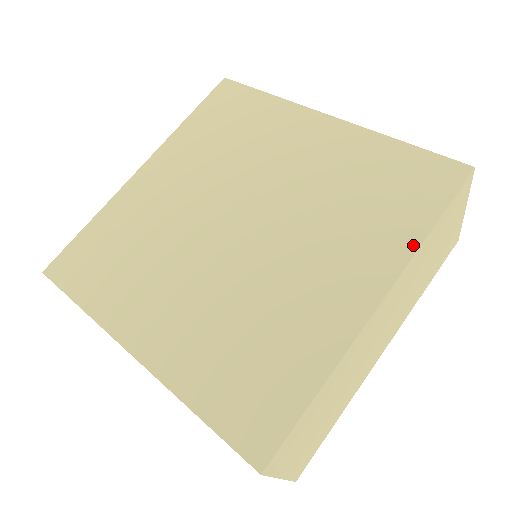
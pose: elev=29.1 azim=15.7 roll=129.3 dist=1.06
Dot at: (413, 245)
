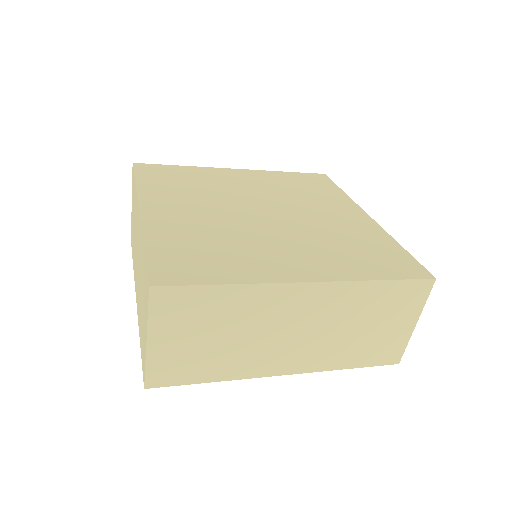
Dot at: (360, 278)
